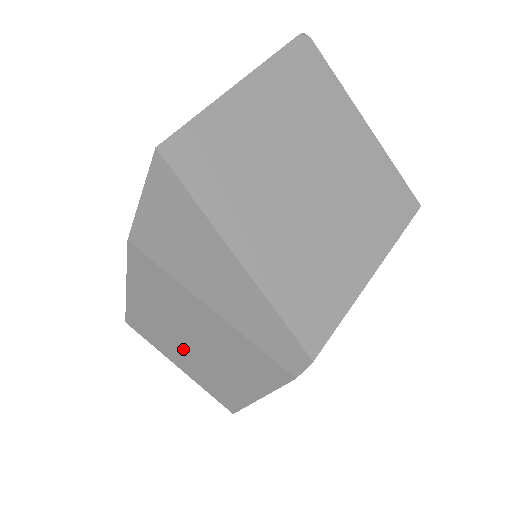
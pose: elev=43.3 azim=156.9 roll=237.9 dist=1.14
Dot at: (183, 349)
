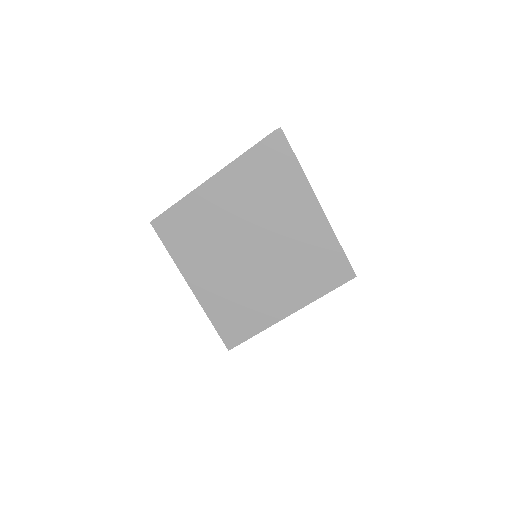
Dot at: occluded
